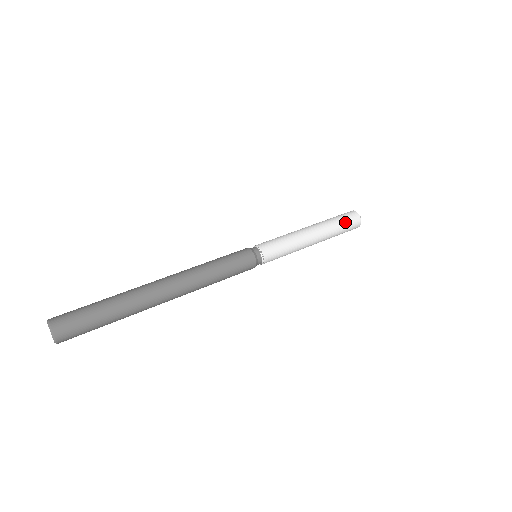
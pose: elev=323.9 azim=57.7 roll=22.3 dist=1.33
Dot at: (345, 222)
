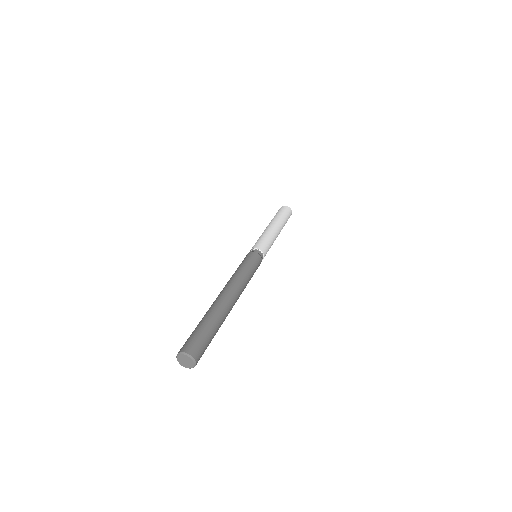
Dot at: (286, 215)
